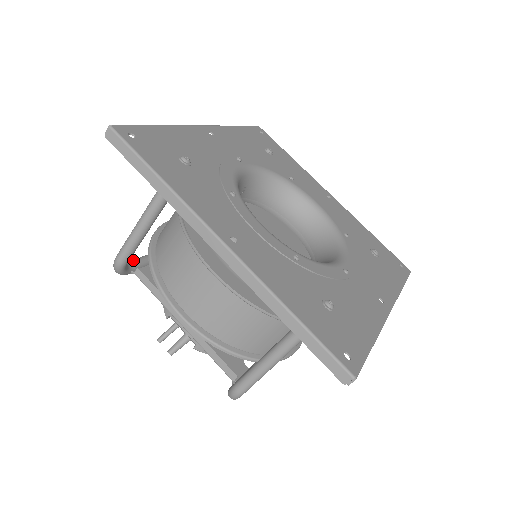
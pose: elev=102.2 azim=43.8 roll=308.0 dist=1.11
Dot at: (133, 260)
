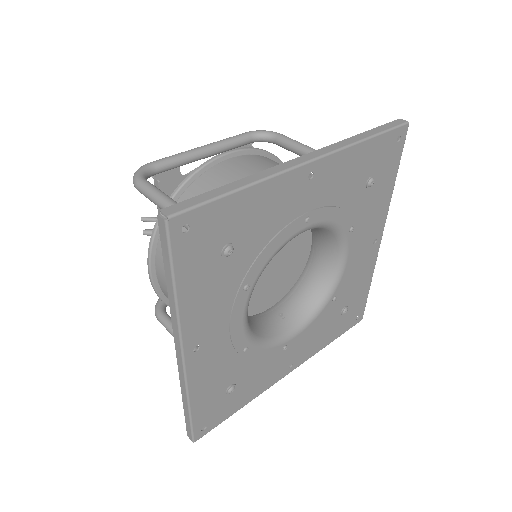
Dot at: (161, 164)
